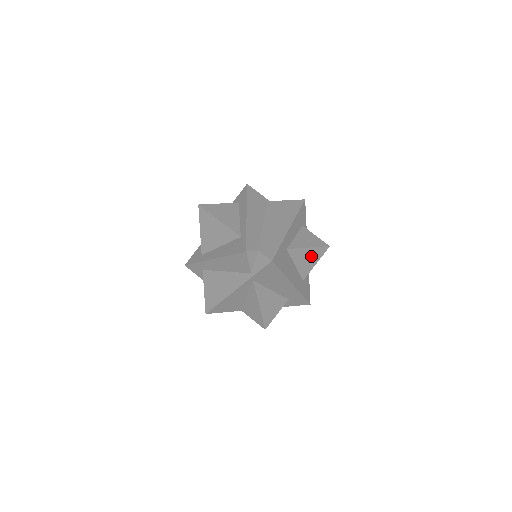
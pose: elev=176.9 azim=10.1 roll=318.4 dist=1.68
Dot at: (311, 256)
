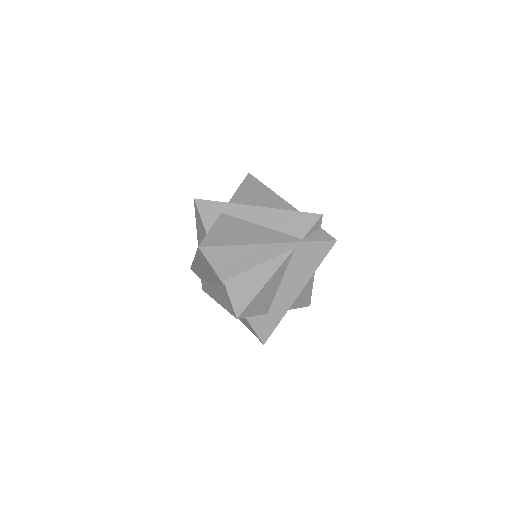
Dot at: (305, 294)
